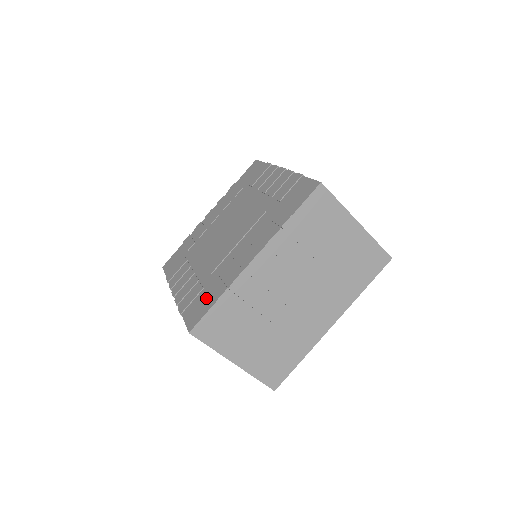
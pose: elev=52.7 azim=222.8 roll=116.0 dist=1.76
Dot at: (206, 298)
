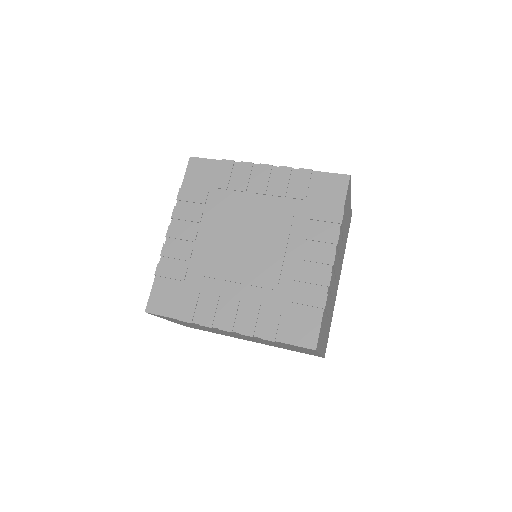
Dot at: (302, 313)
